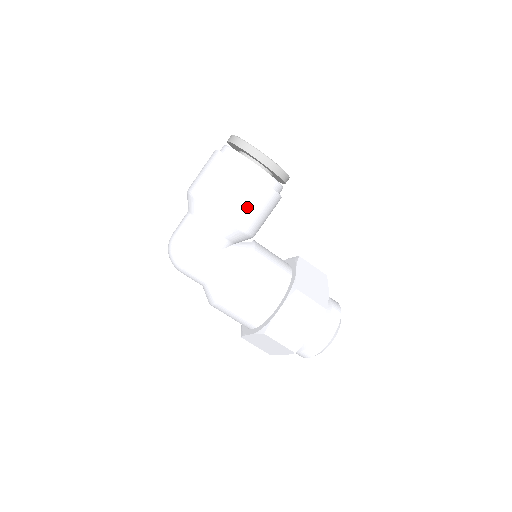
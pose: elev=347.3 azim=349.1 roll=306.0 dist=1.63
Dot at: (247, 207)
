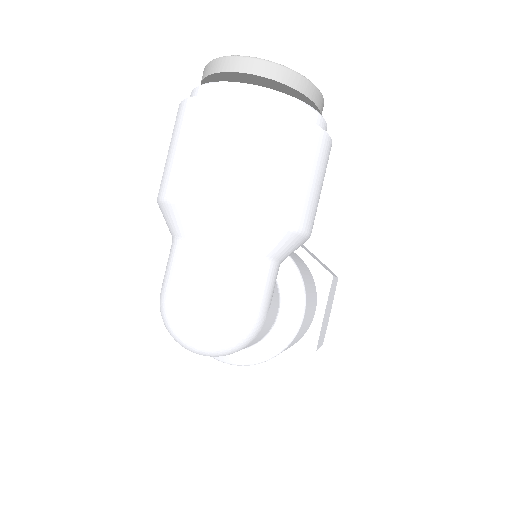
Dot at: occluded
